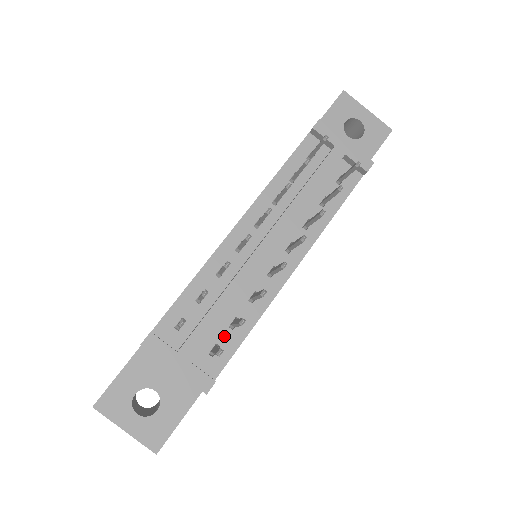
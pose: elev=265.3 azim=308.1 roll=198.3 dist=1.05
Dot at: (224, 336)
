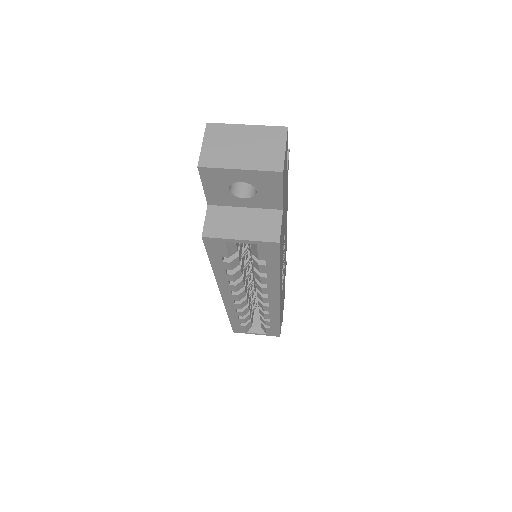
Dot at: occluded
